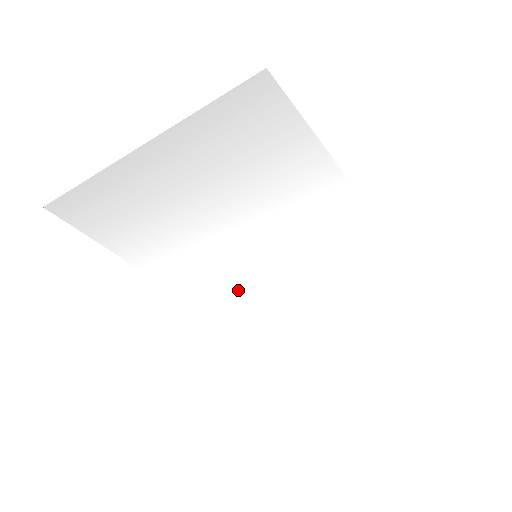
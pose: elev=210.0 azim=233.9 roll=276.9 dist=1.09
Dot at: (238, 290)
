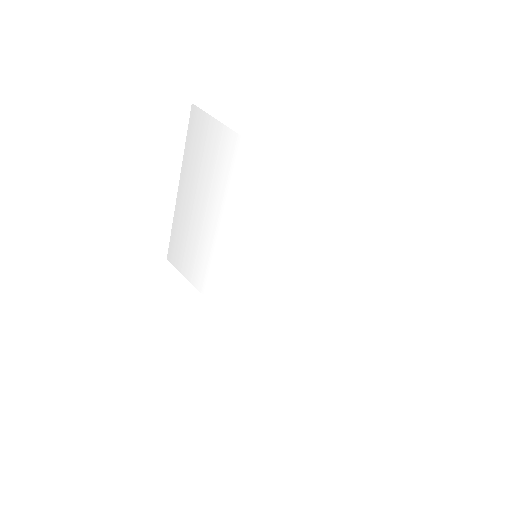
Dot at: (269, 311)
